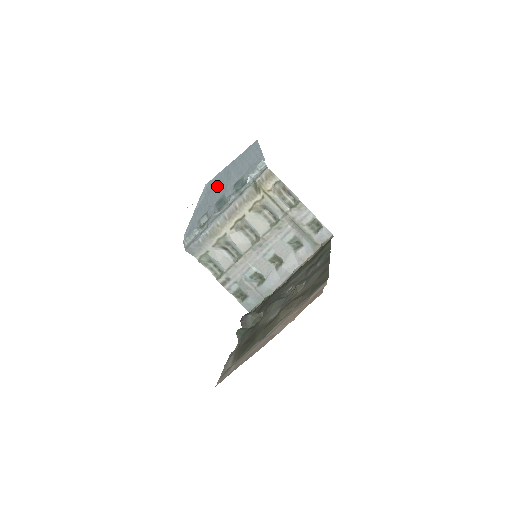
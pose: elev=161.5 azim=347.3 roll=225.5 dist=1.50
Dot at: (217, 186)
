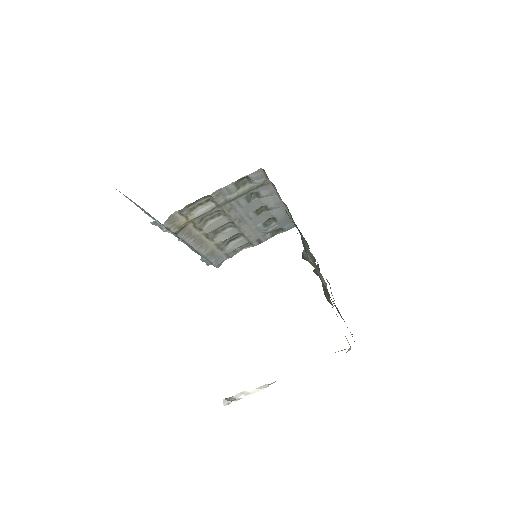
Dot at: occluded
